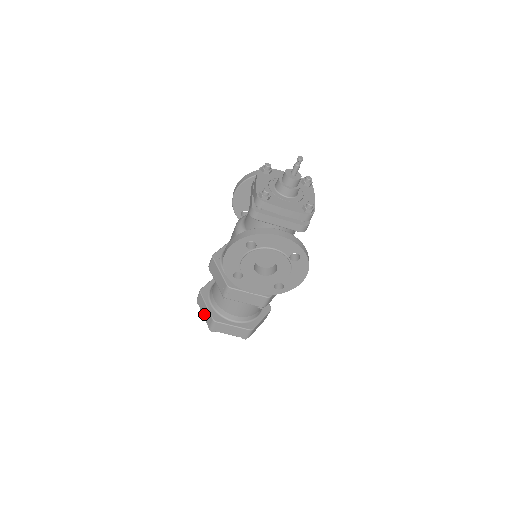
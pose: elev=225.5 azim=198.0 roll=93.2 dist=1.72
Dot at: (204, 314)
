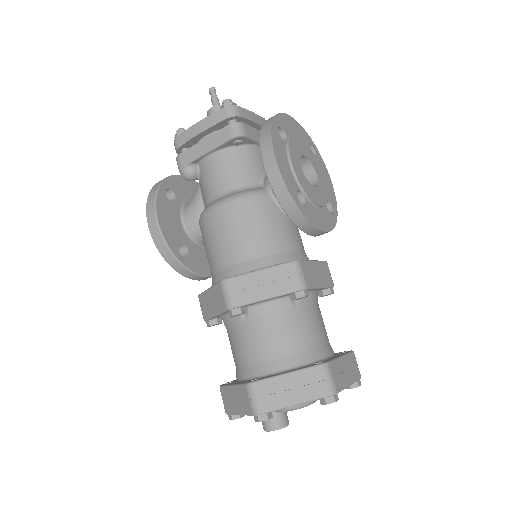
Dot at: (298, 395)
